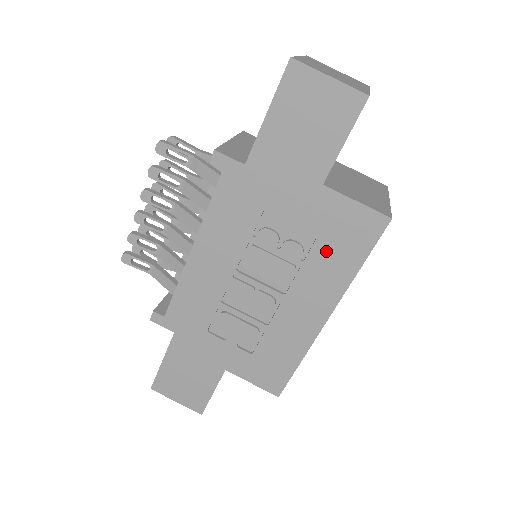
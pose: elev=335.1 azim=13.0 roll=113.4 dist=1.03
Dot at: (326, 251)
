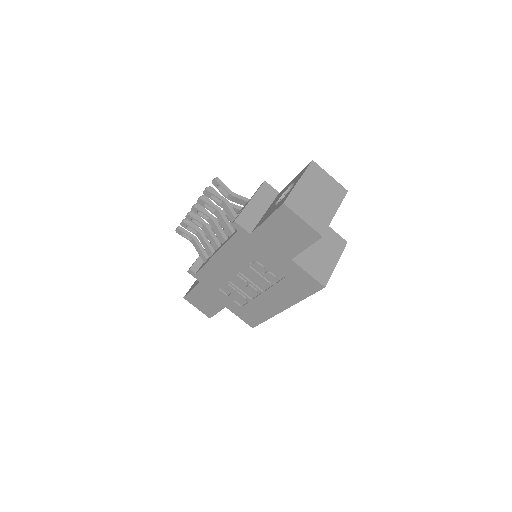
Dot at: (288, 285)
